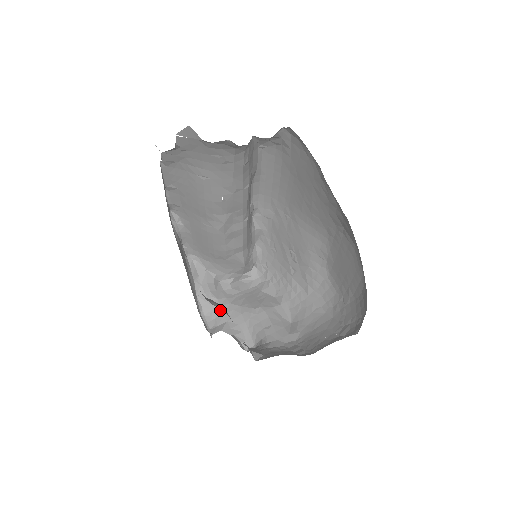
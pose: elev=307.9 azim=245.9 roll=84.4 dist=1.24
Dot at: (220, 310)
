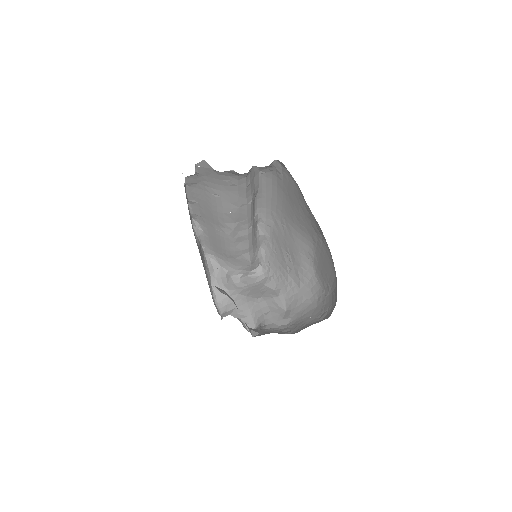
Dot at: (230, 299)
